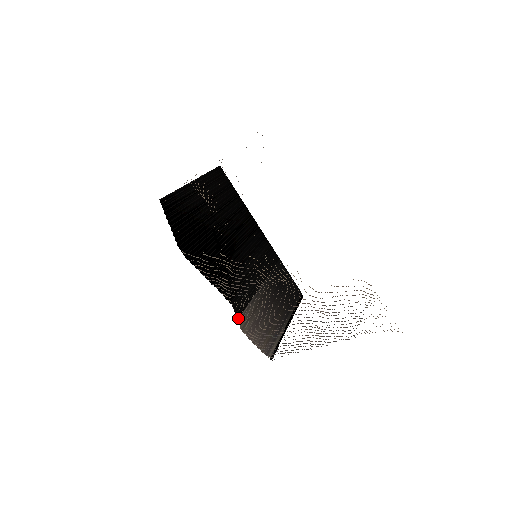
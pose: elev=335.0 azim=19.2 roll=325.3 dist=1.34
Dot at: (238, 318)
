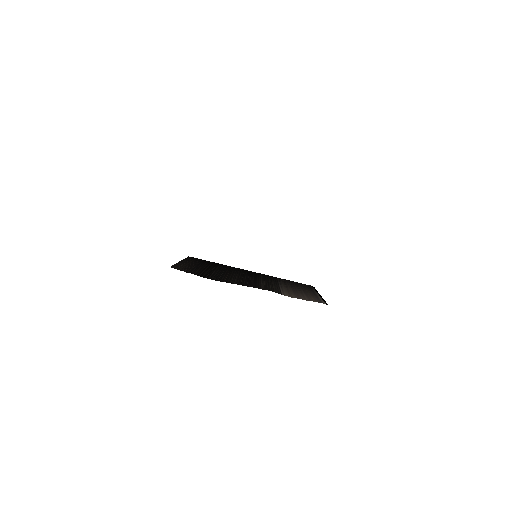
Dot at: (281, 294)
